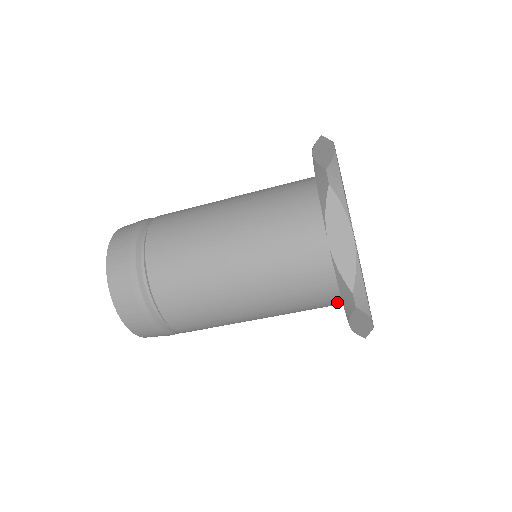
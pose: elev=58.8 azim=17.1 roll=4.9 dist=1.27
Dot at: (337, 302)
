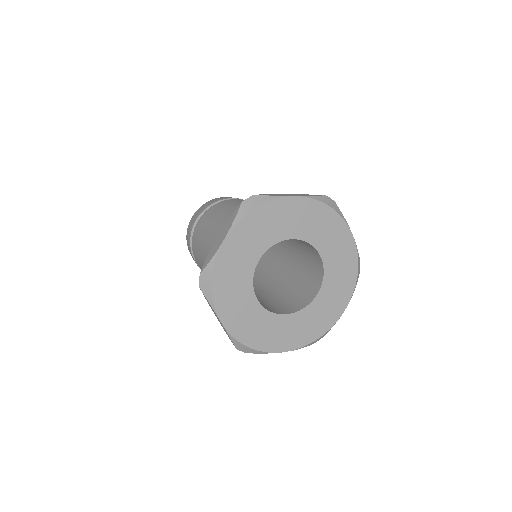
Dot at: occluded
